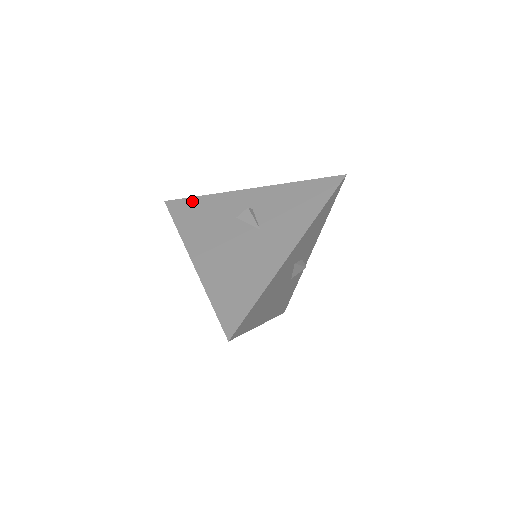
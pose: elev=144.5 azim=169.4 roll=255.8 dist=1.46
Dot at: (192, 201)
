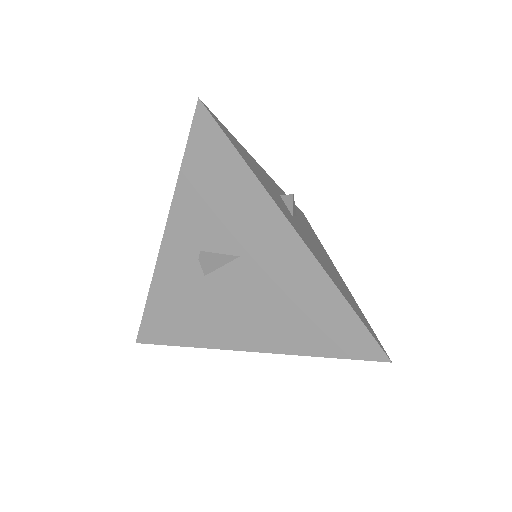
Dot at: (151, 314)
